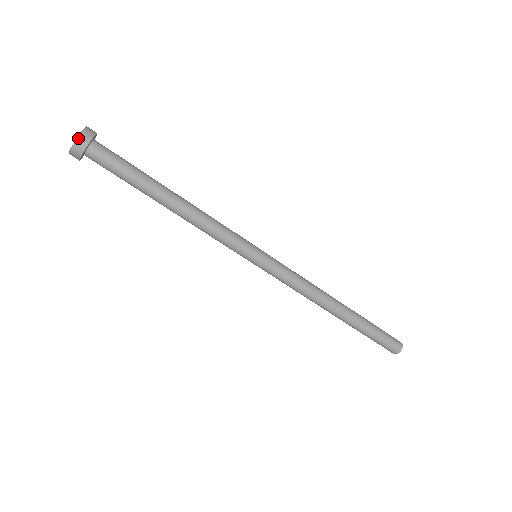
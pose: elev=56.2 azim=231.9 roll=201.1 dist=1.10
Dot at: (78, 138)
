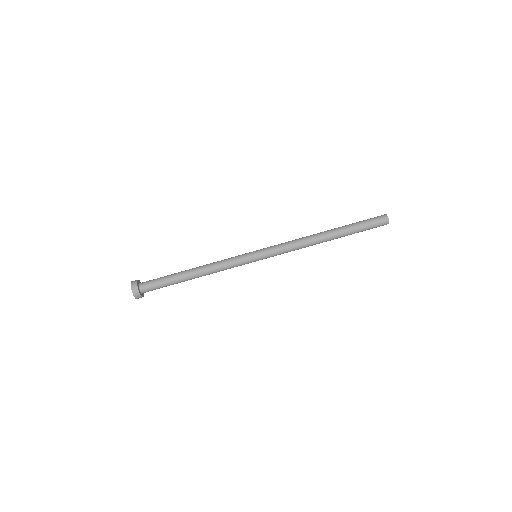
Dot at: (132, 281)
